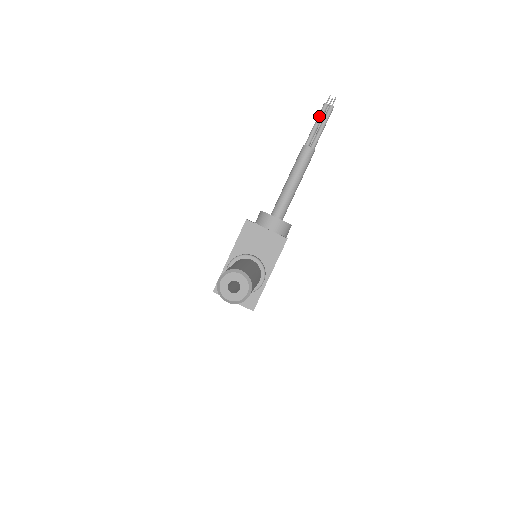
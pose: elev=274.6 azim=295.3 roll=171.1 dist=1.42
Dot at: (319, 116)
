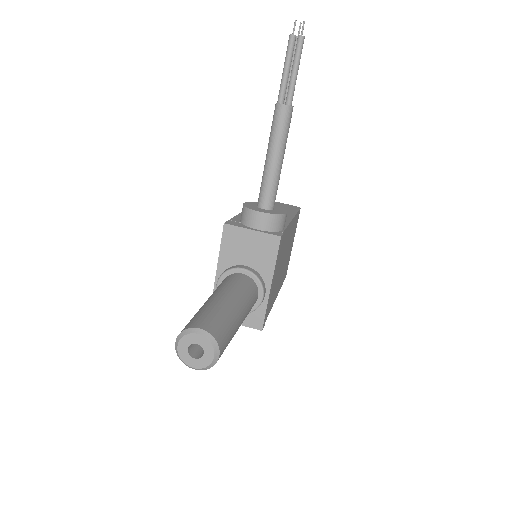
Dot at: (286, 56)
